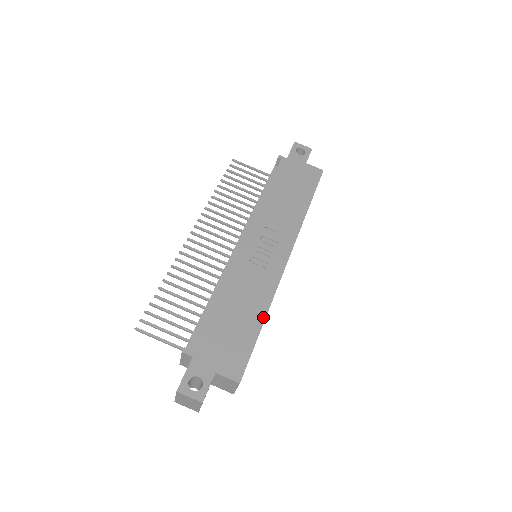
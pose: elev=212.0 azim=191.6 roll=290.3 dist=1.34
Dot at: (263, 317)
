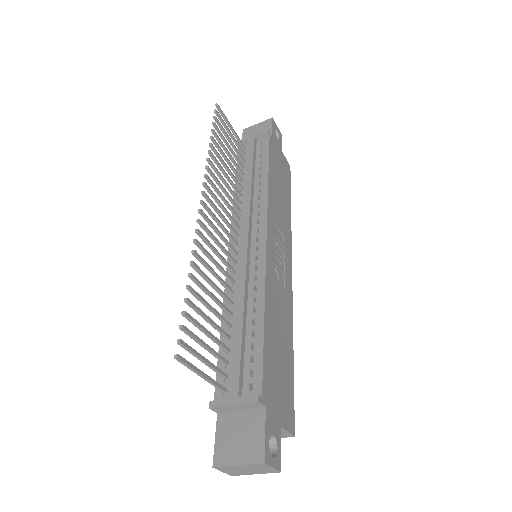
Dot at: (292, 346)
